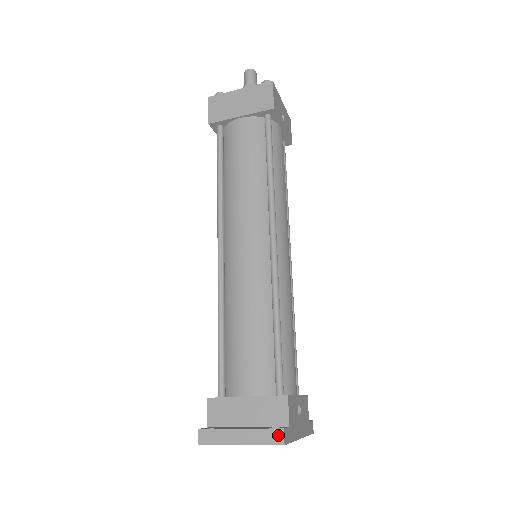
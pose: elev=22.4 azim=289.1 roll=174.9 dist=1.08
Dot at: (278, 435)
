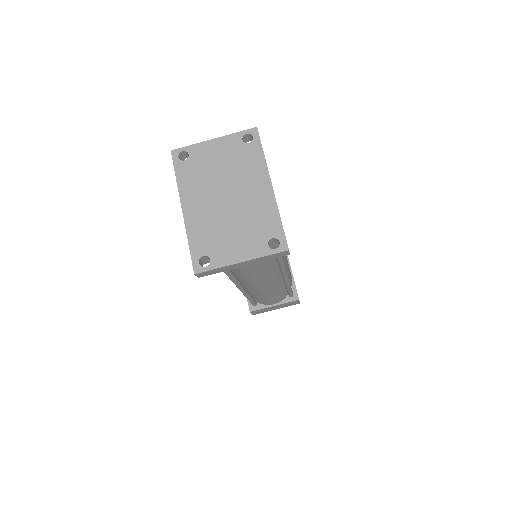
Dot at: occluded
